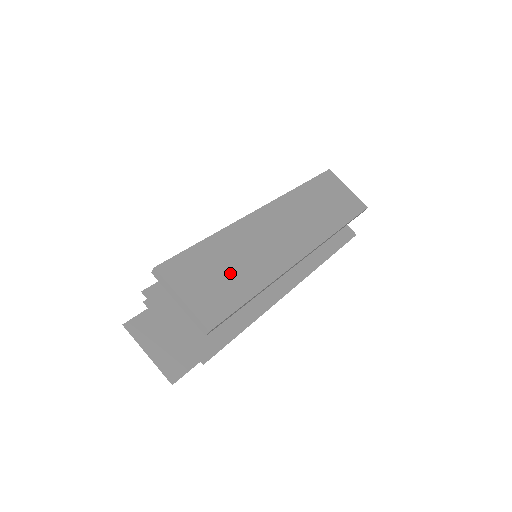
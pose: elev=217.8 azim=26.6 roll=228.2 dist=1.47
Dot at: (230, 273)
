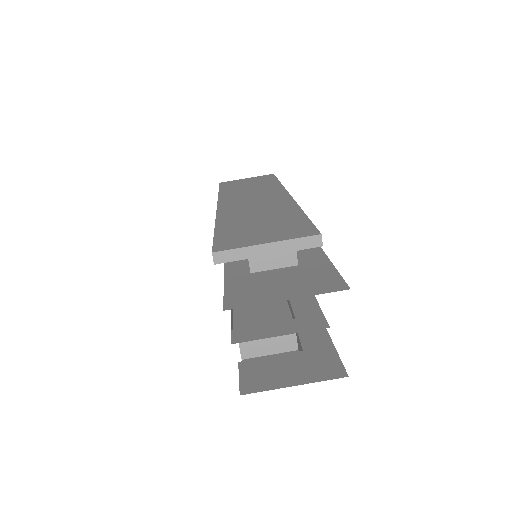
Dot at: (267, 221)
